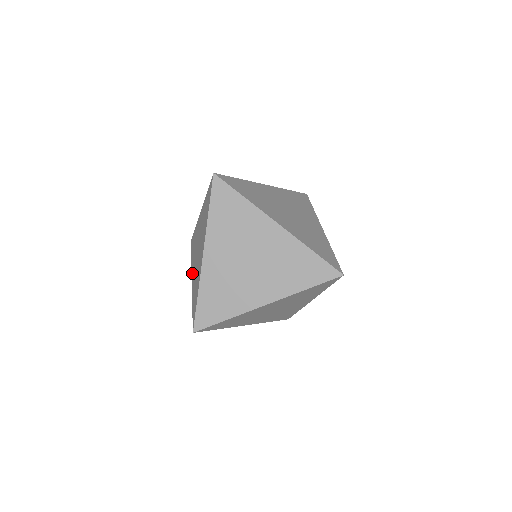
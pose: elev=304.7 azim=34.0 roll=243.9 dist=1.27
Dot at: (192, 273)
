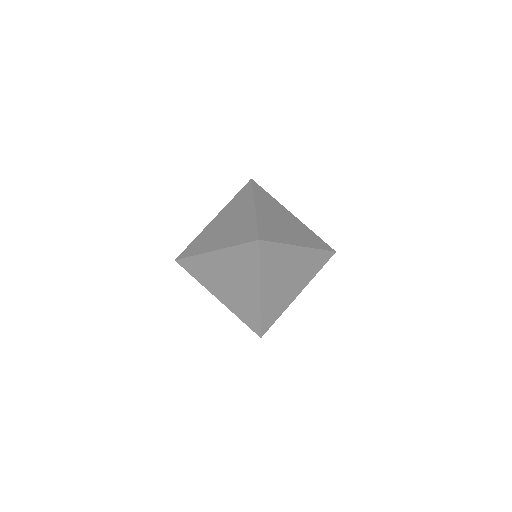
Dot at: (218, 216)
